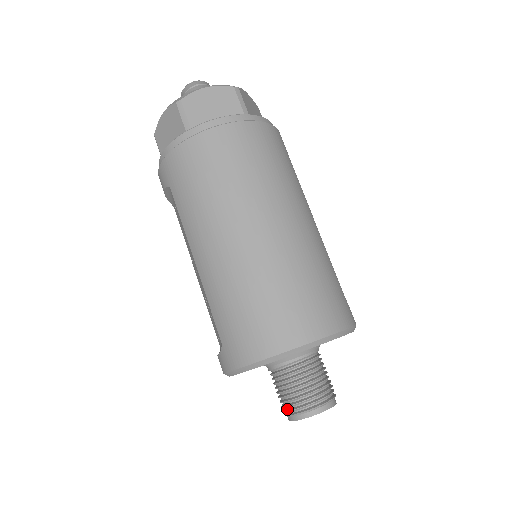
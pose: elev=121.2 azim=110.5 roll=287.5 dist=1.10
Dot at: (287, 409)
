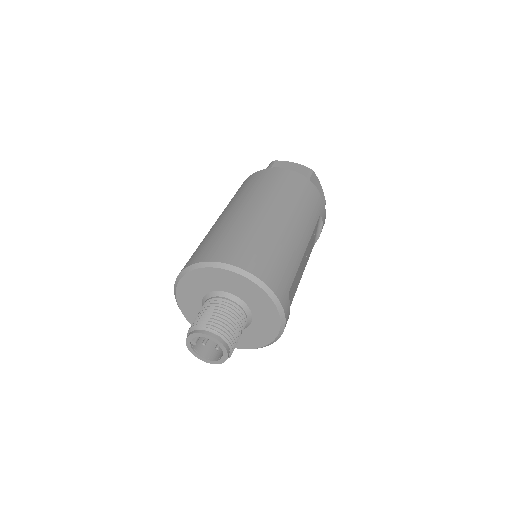
Dot at: occluded
